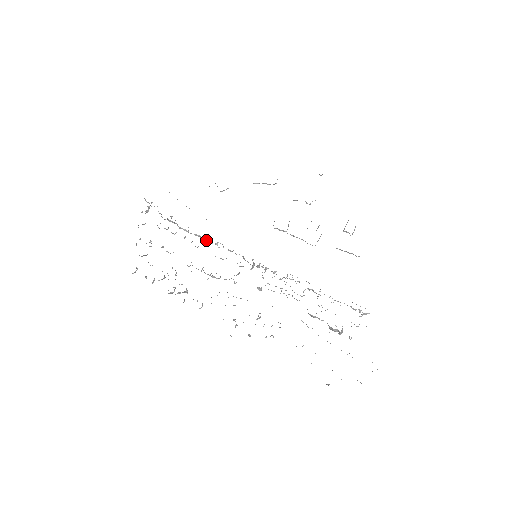
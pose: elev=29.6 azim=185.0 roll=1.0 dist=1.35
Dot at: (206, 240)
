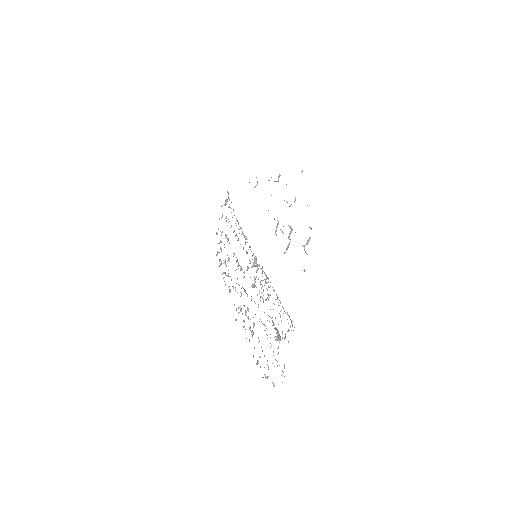
Dot at: occluded
